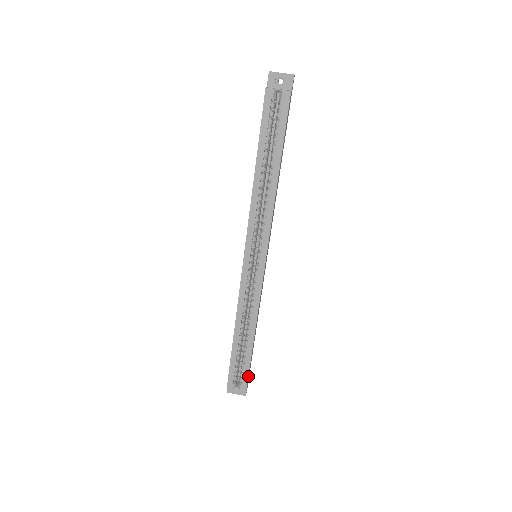
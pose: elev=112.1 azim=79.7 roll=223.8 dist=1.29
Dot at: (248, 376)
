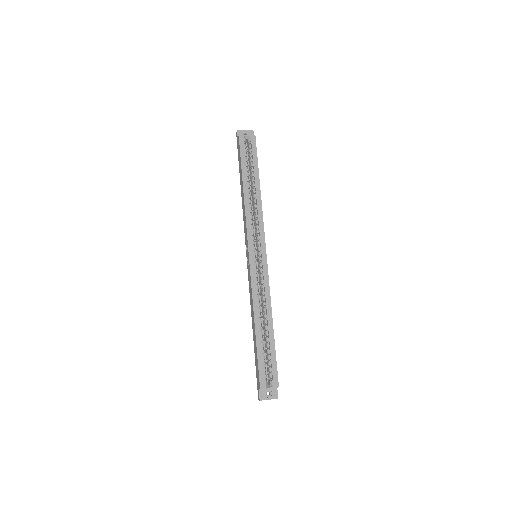
Dot at: (276, 369)
